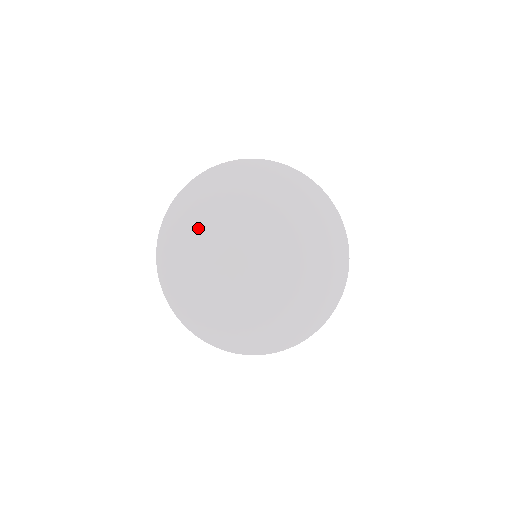
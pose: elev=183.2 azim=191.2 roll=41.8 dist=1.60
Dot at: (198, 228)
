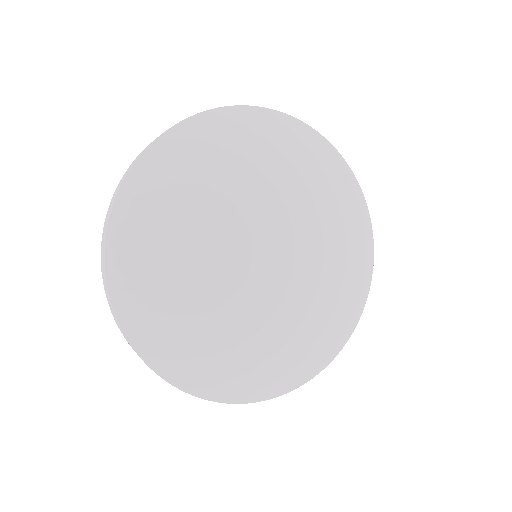
Dot at: (167, 262)
